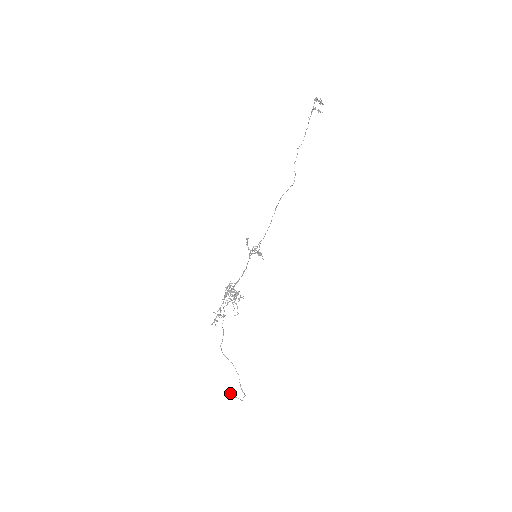
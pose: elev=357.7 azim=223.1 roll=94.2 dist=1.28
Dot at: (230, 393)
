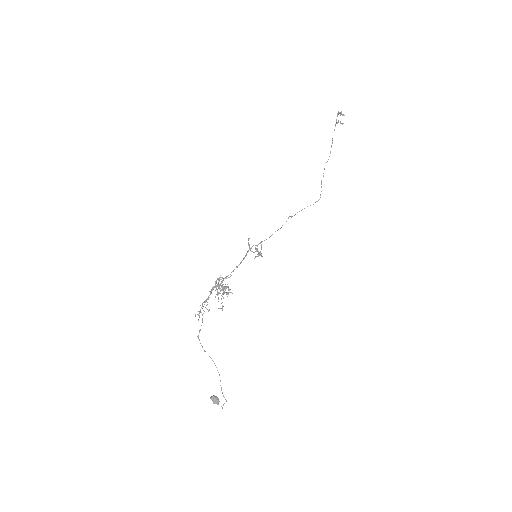
Dot at: (212, 398)
